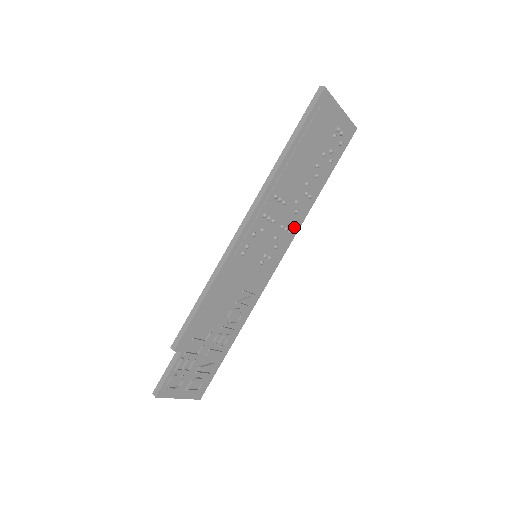
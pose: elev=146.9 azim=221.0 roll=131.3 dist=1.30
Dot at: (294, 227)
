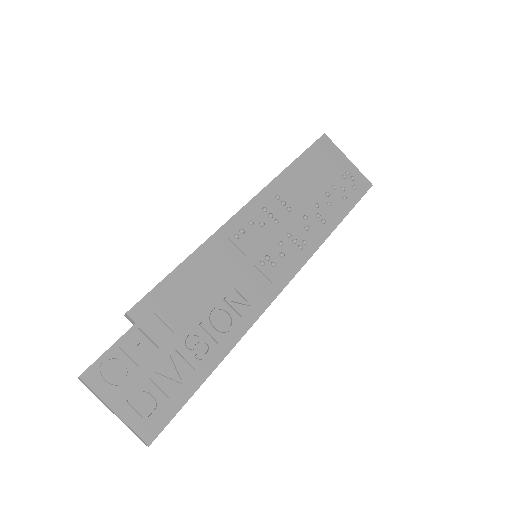
Dot at: (306, 246)
